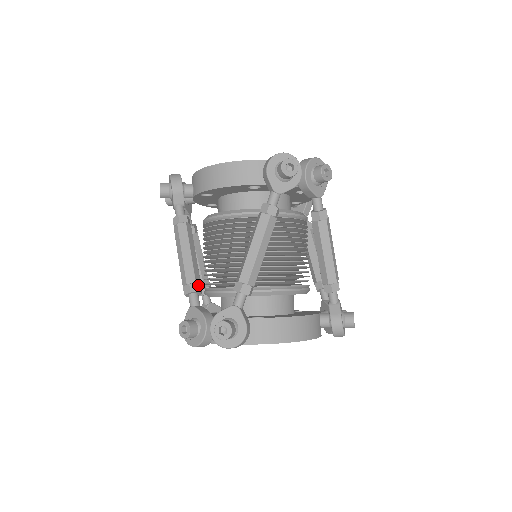
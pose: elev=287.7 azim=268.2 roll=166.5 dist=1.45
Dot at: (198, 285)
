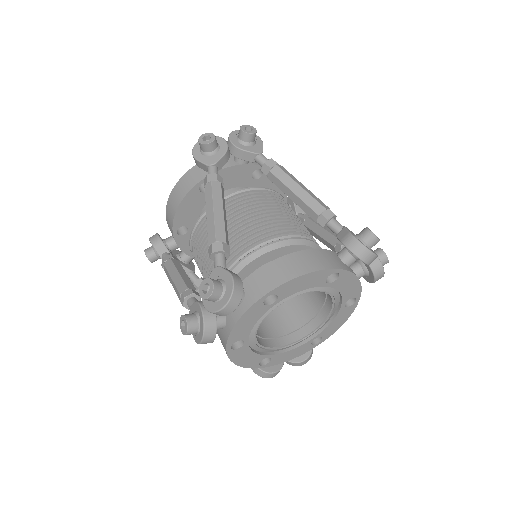
Dot at: (191, 290)
